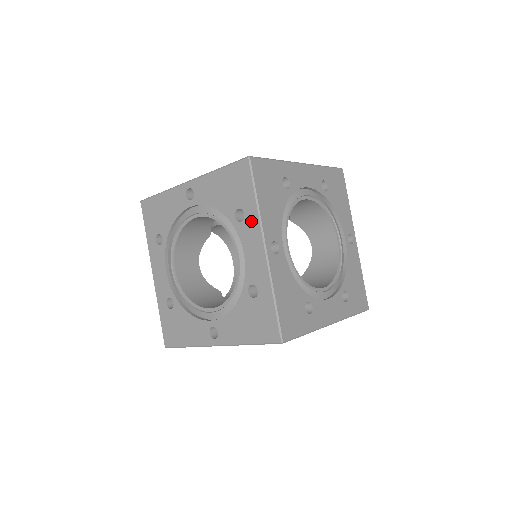
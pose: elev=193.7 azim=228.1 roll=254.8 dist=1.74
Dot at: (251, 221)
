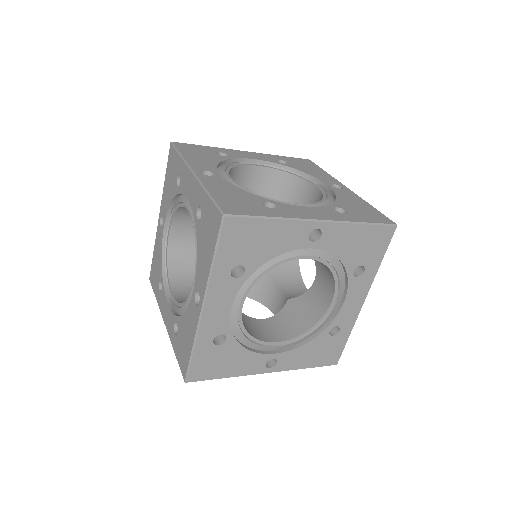
Dot at: occluded
